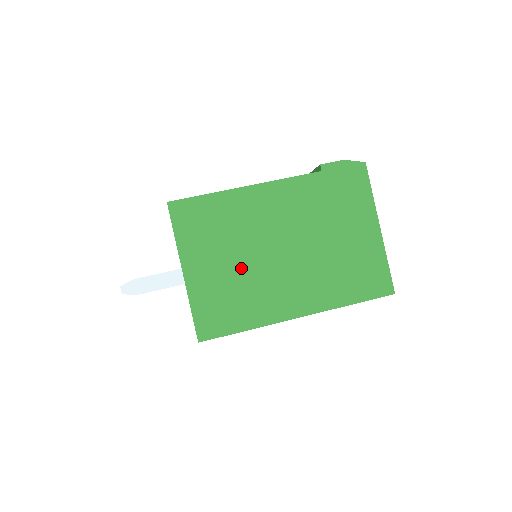
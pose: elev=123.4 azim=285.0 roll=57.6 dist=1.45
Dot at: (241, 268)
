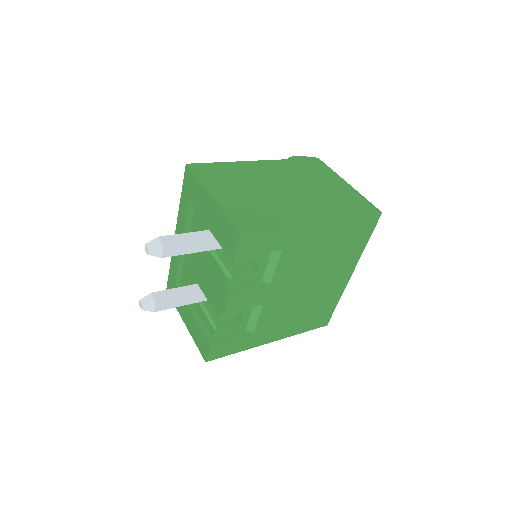
Dot at: (257, 195)
